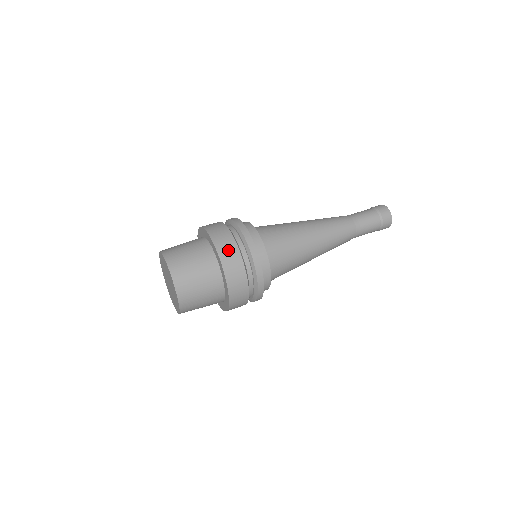
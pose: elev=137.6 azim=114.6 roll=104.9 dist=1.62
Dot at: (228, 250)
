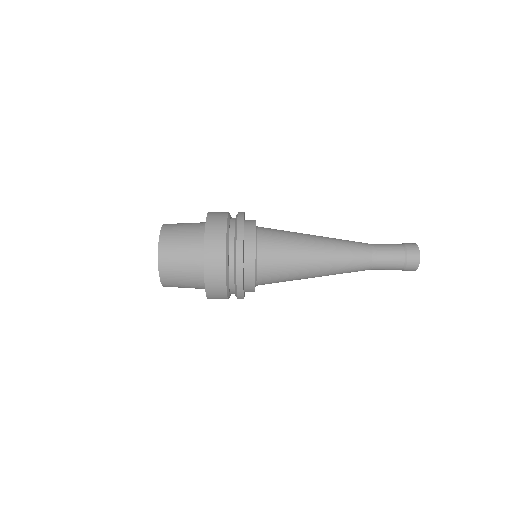
Dot at: occluded
